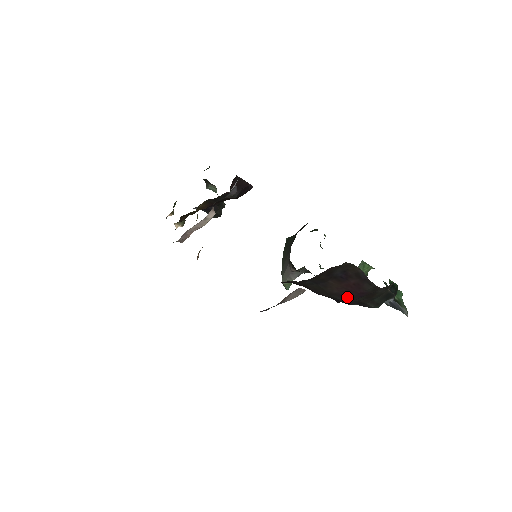
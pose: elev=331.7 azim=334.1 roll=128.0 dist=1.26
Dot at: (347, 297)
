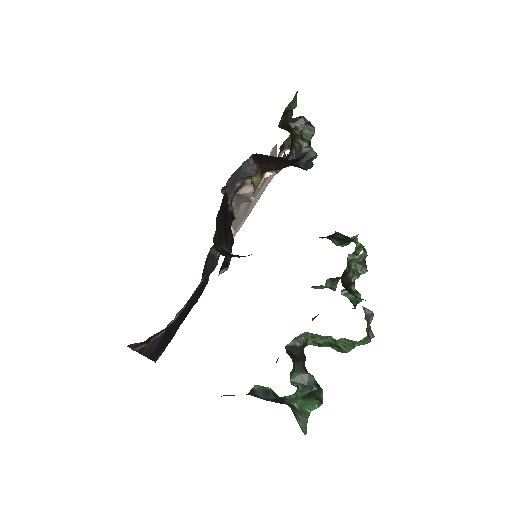
Dot at: occluded
